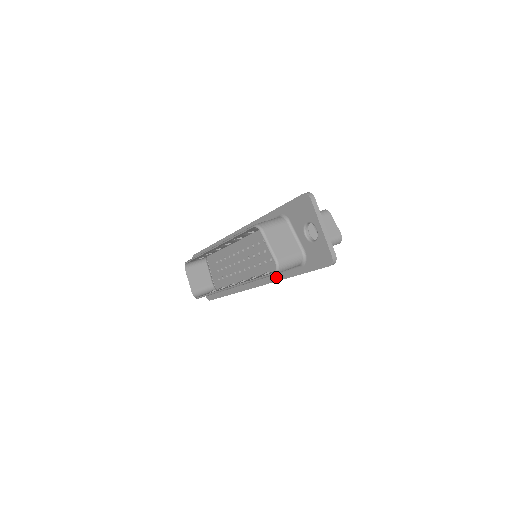
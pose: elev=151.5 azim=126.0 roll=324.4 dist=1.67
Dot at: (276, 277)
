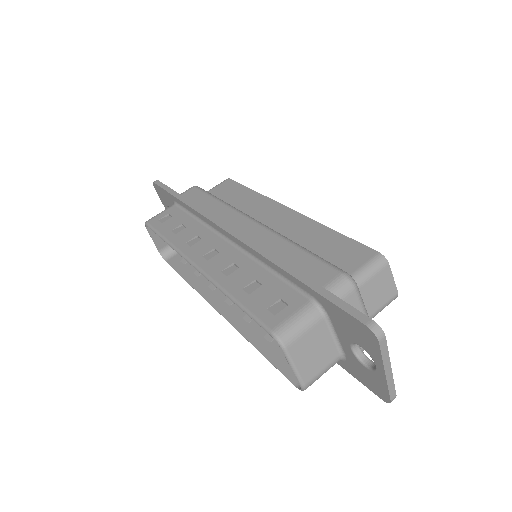
Dot at: occluded
